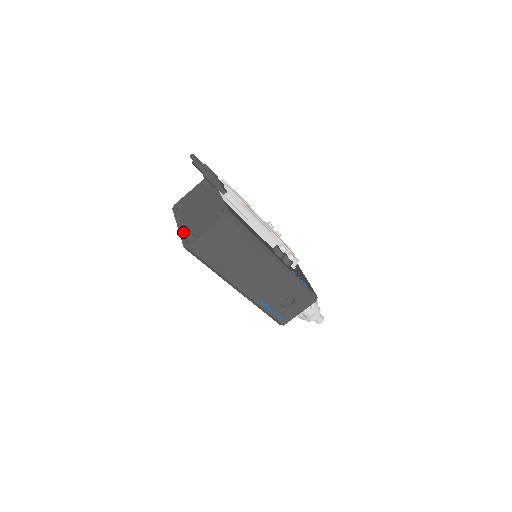
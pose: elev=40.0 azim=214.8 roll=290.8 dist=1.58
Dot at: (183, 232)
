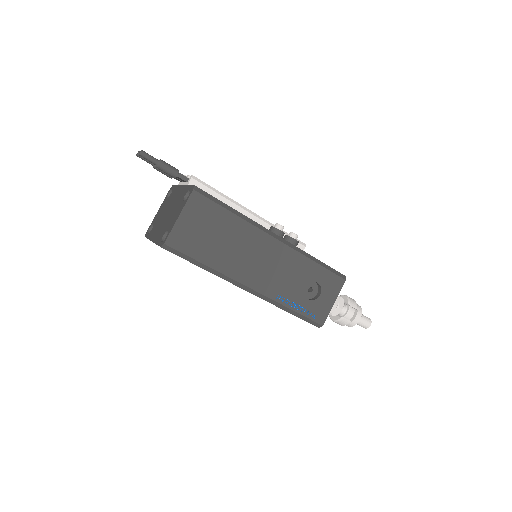
Dot at: (157, 239)
